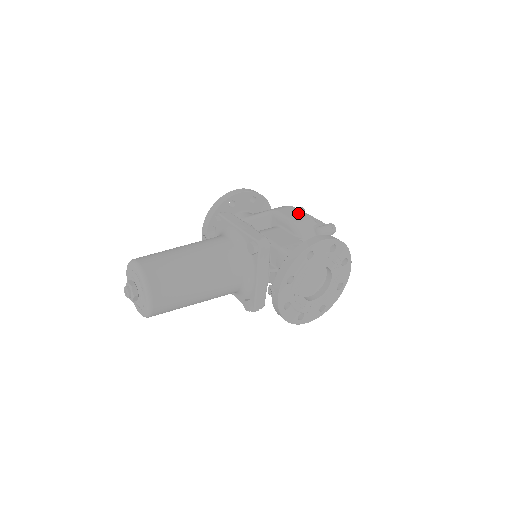
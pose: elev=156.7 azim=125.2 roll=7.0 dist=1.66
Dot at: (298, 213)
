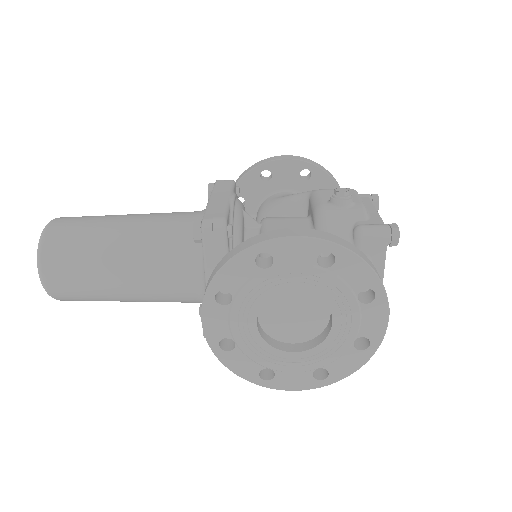
Dot at: (335, 196)
